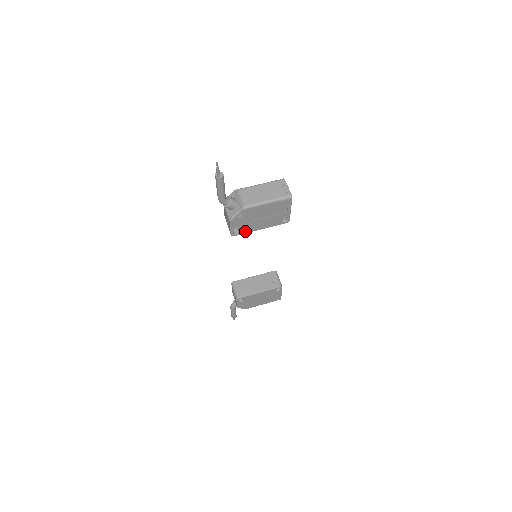
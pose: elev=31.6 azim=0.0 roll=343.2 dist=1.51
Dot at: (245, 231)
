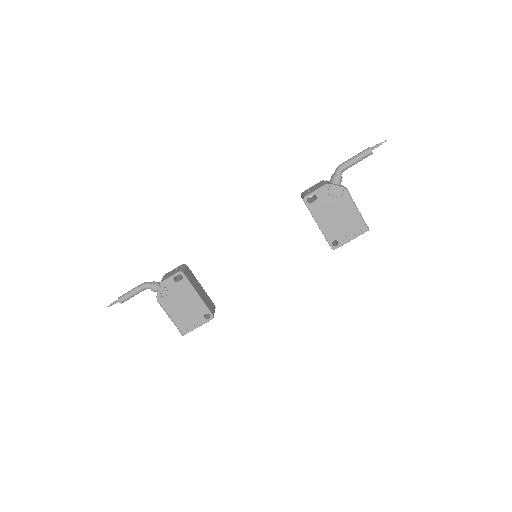
Dot at: (313, 209)
